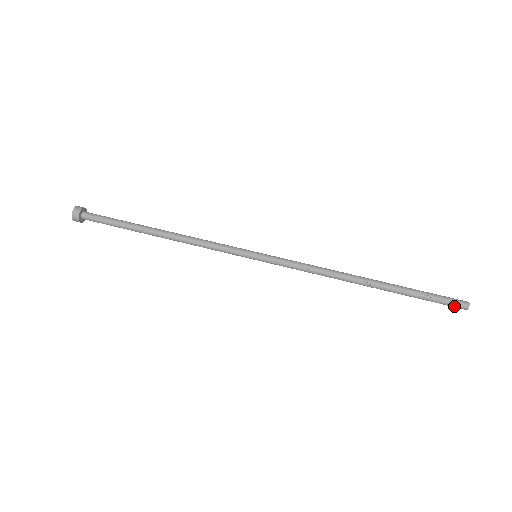
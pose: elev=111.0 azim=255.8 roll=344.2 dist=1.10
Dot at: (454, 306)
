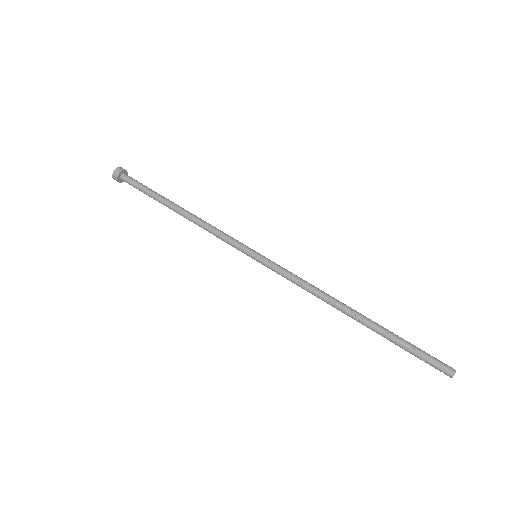
Dot at: (438, 368)
